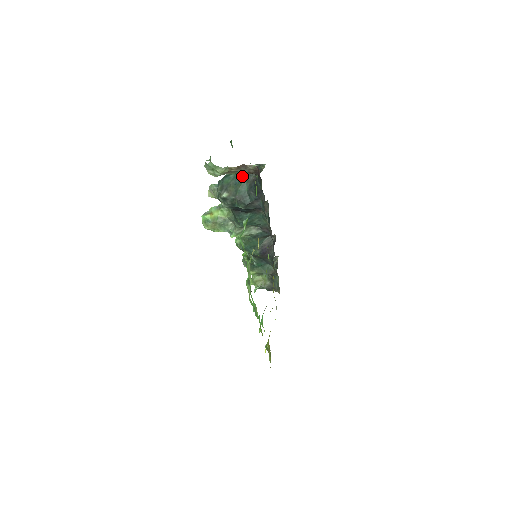
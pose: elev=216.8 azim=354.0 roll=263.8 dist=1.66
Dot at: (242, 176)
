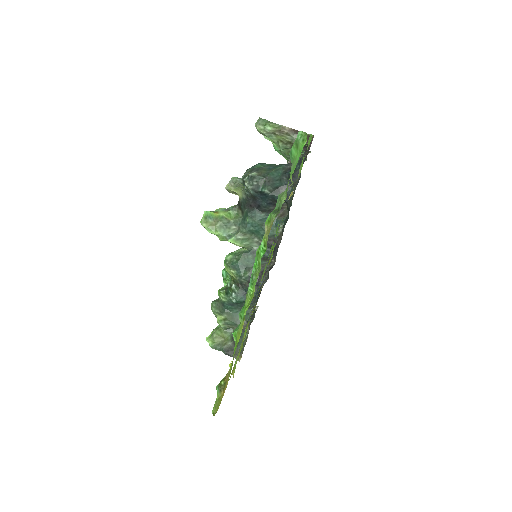
Dot at: (278, 165)
